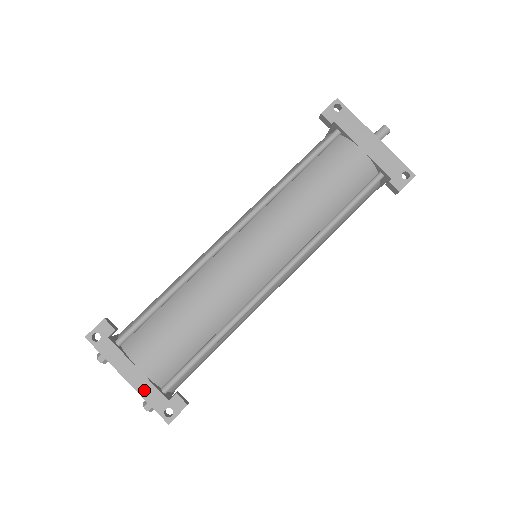
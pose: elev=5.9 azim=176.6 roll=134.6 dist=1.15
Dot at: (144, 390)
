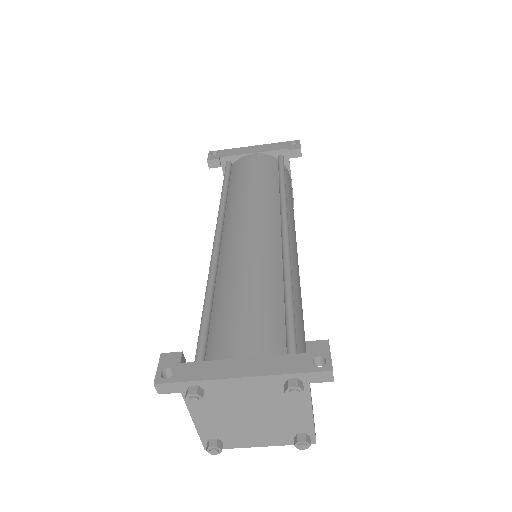
Dot at: (270, 368)
